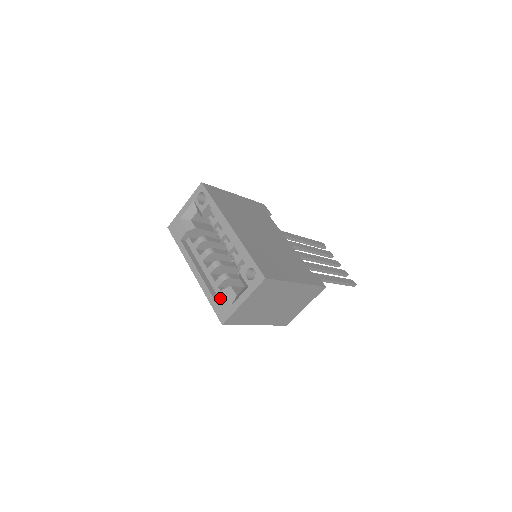
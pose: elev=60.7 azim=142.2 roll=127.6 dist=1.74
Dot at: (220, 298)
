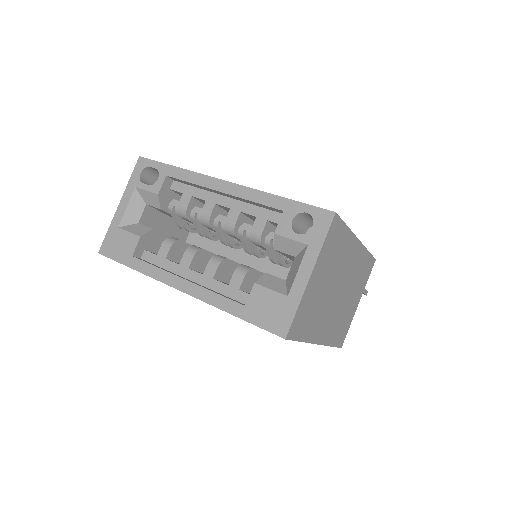
Dot at: (258, 297)
